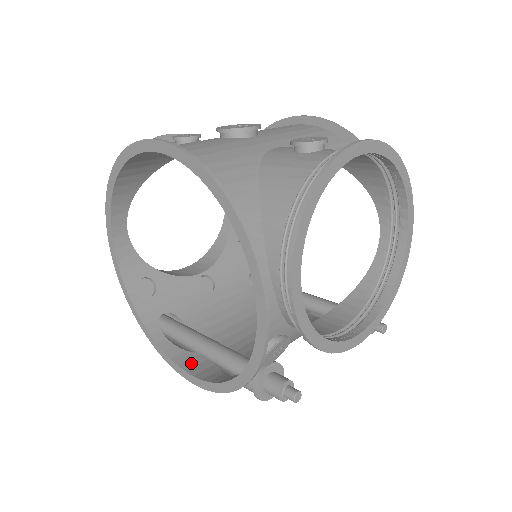
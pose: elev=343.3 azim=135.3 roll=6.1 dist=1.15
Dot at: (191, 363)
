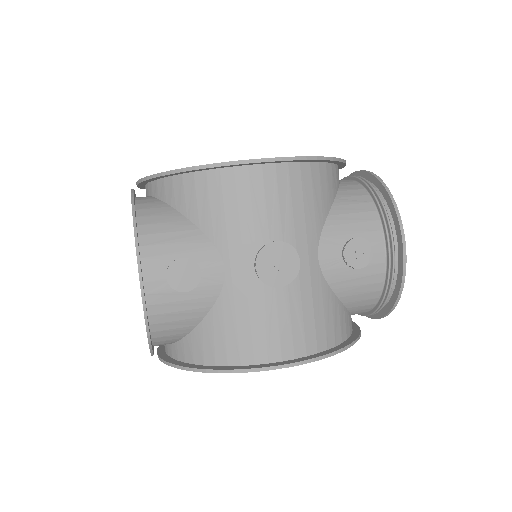
Dot at: occluded
